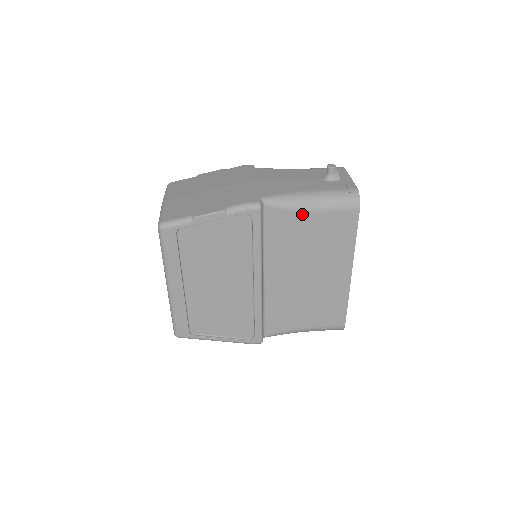
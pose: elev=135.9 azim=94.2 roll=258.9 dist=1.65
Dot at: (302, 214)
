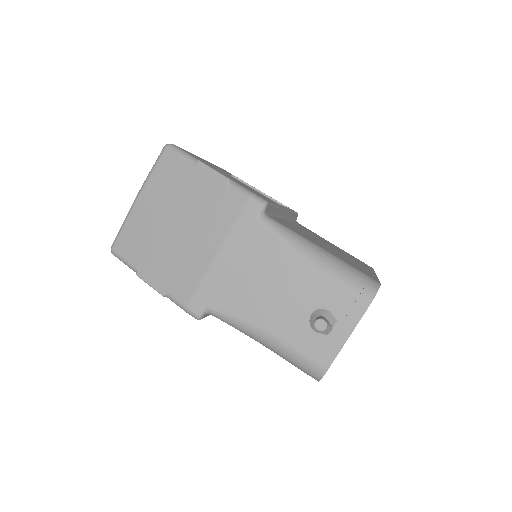
Dot at: occluded
